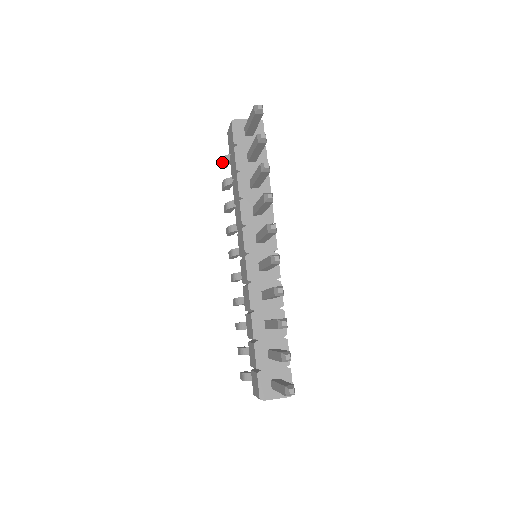
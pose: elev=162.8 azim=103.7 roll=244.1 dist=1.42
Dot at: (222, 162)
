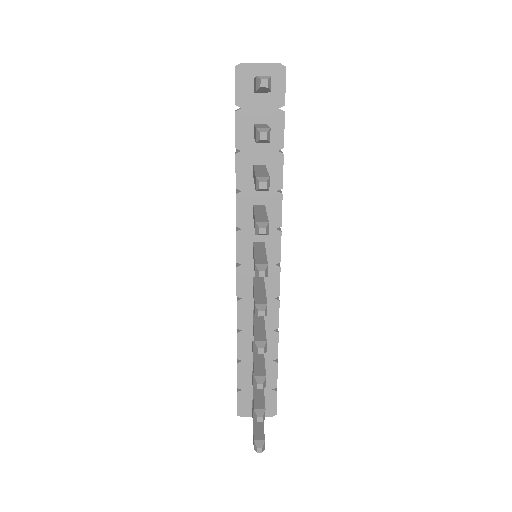
Dot at: occluded
